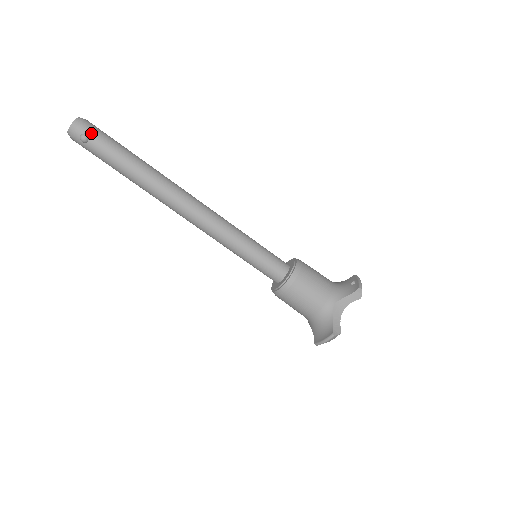
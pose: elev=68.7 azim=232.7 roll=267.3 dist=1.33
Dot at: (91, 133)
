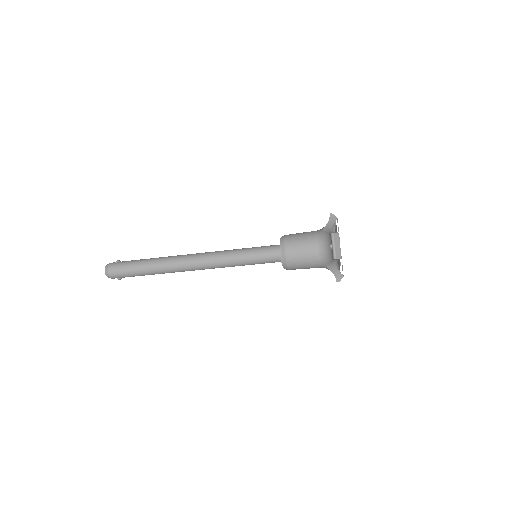
Dot at: (118, 276)
